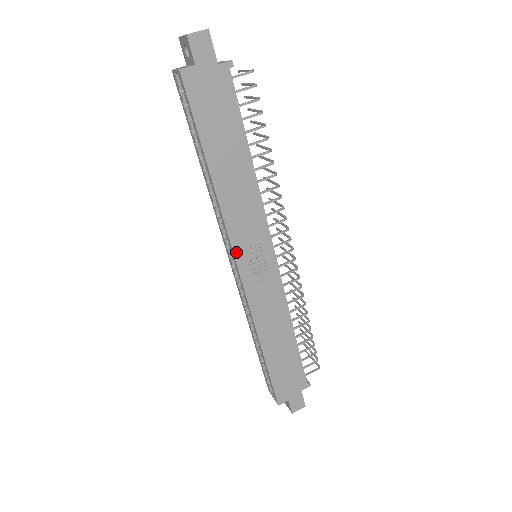
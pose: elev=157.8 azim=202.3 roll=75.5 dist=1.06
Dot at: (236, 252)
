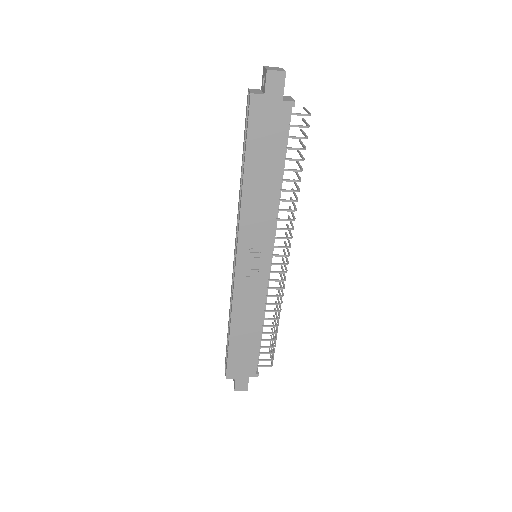
Dot at: (240, 246)
